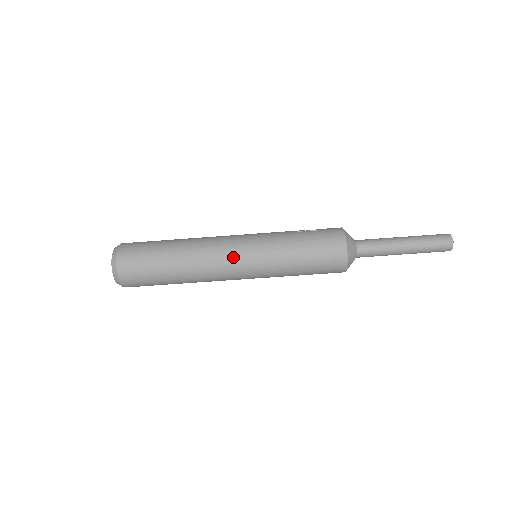
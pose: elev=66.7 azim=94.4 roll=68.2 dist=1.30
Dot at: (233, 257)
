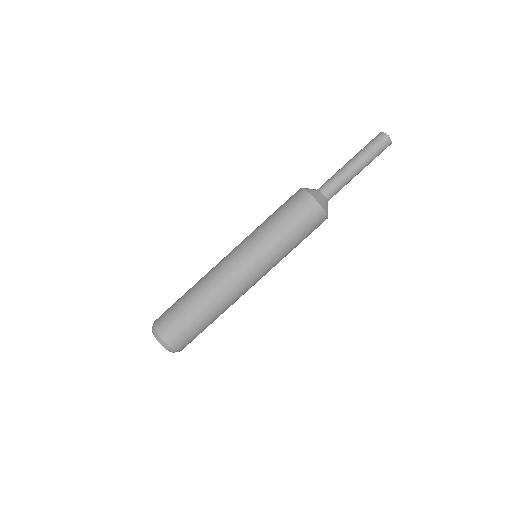
Dot at: (229, 256)
